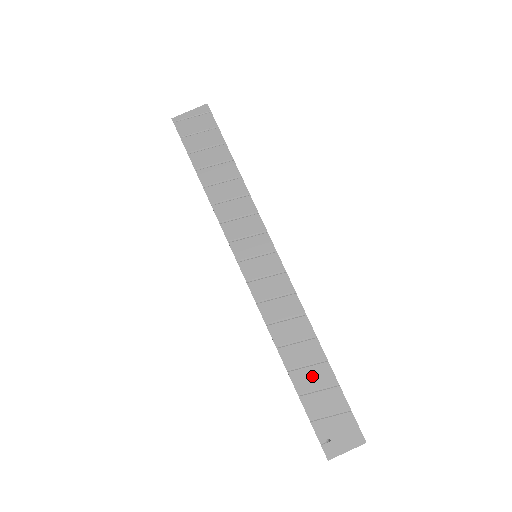
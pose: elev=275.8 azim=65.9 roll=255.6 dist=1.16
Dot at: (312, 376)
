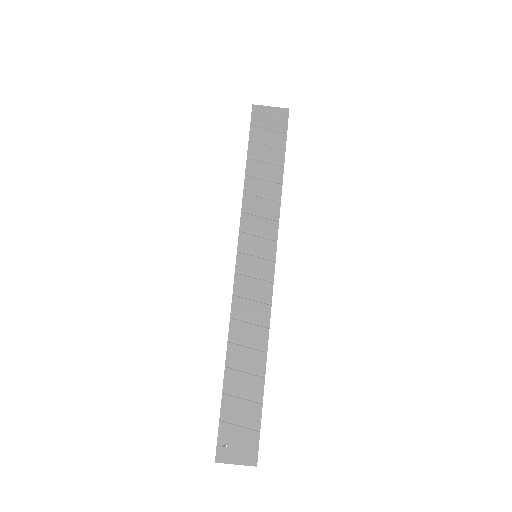
Dot at: (244, 382)
